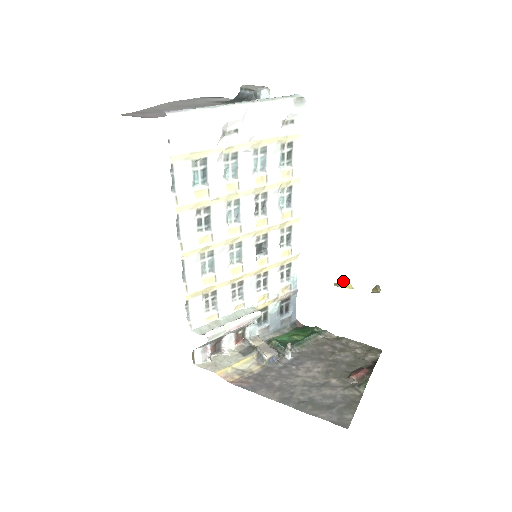
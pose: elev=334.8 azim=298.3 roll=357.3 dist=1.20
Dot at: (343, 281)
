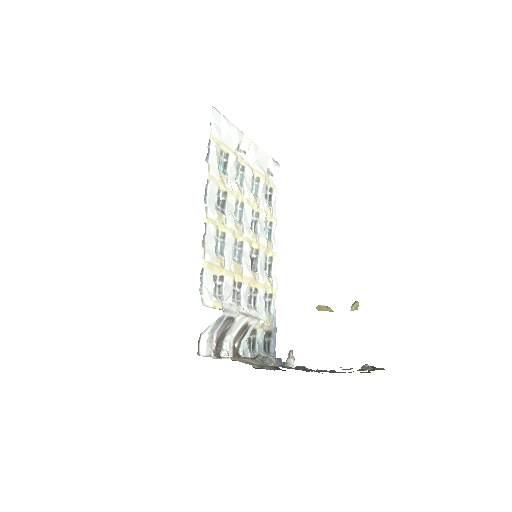
Dot at: occluded
